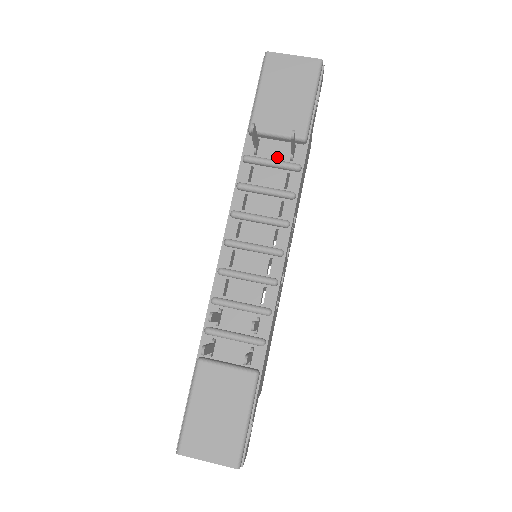
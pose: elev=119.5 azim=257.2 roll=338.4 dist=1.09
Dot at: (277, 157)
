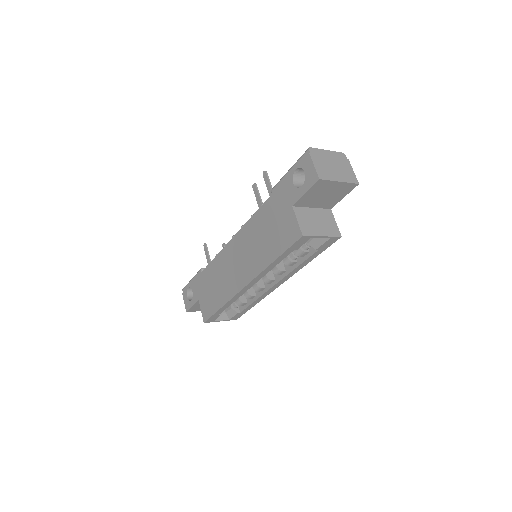
Dot at: occluded
